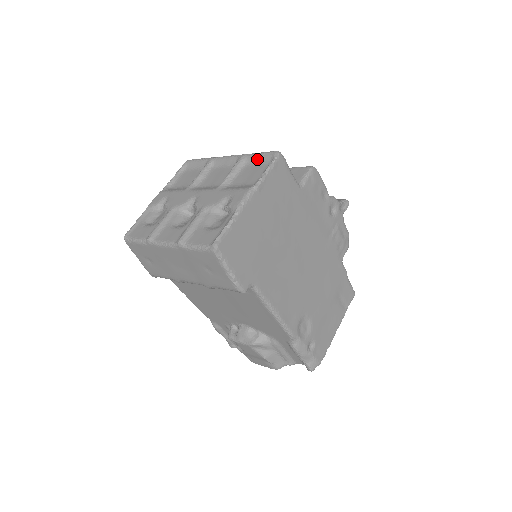
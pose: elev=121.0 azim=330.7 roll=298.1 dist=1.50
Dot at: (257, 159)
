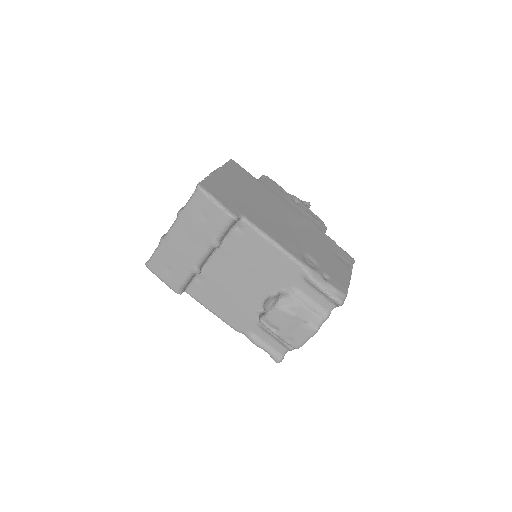
Dot at: occluded
